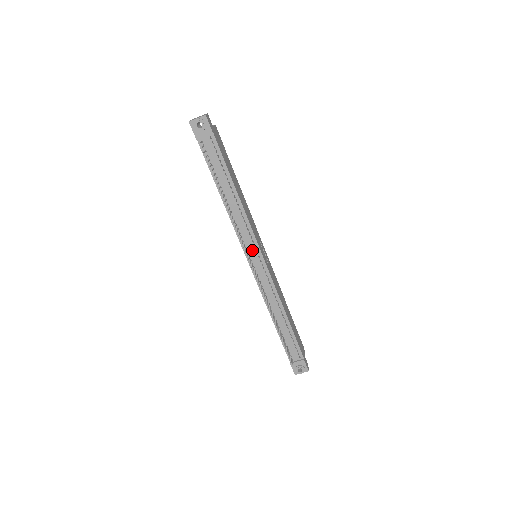
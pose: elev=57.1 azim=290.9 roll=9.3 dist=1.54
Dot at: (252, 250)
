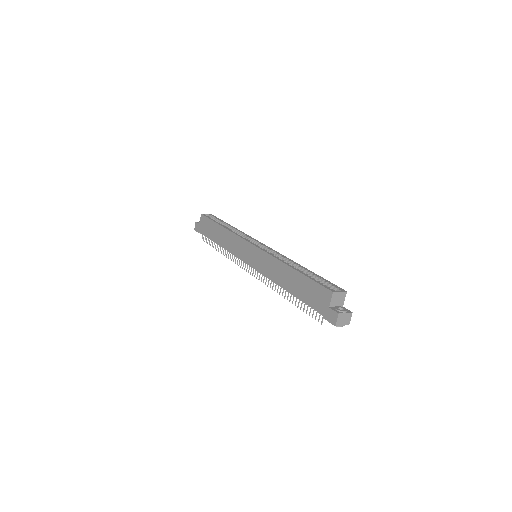
Dot at: occluded
